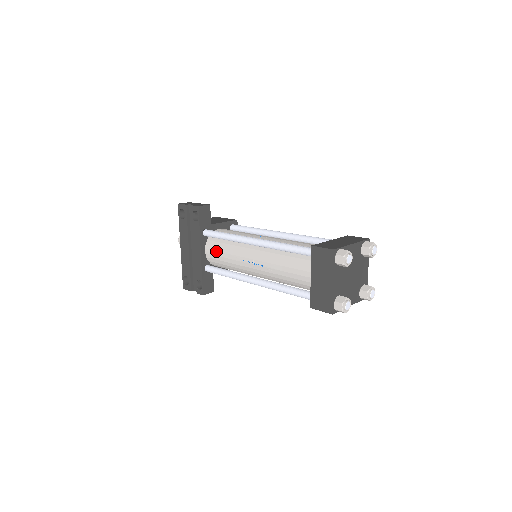
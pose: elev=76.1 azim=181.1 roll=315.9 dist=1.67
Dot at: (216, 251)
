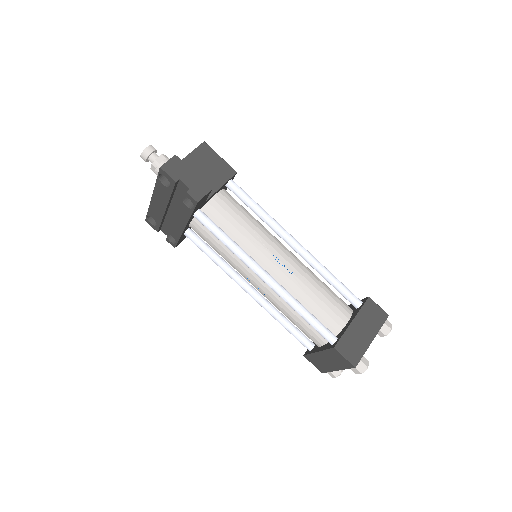
Dot at: (207, 238)
